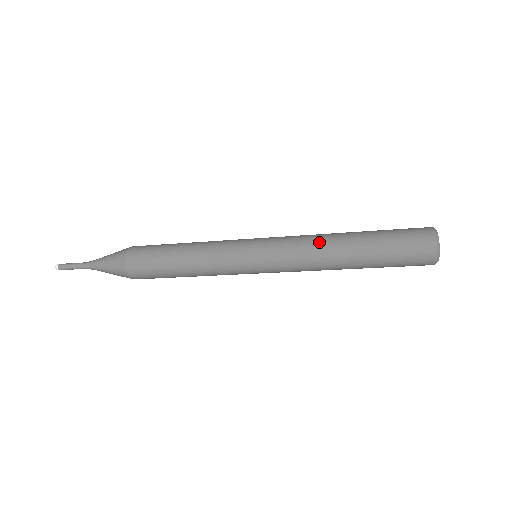
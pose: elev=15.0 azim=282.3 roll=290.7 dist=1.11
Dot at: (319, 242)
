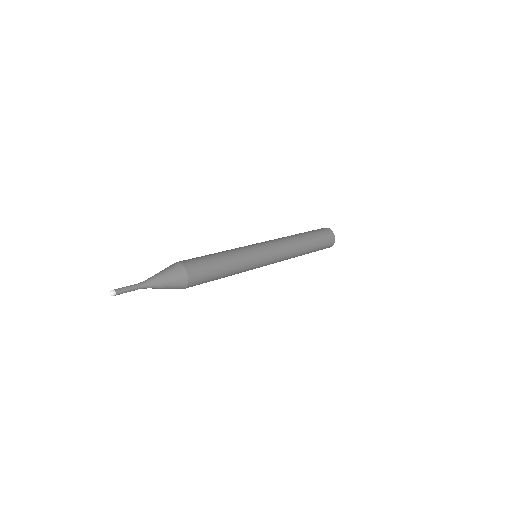
Dot at: (294, 248)
